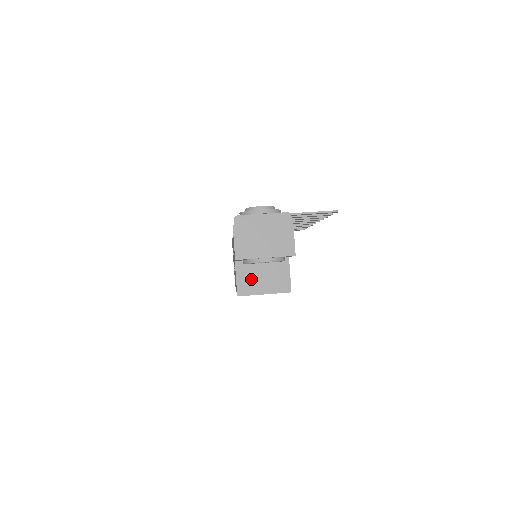
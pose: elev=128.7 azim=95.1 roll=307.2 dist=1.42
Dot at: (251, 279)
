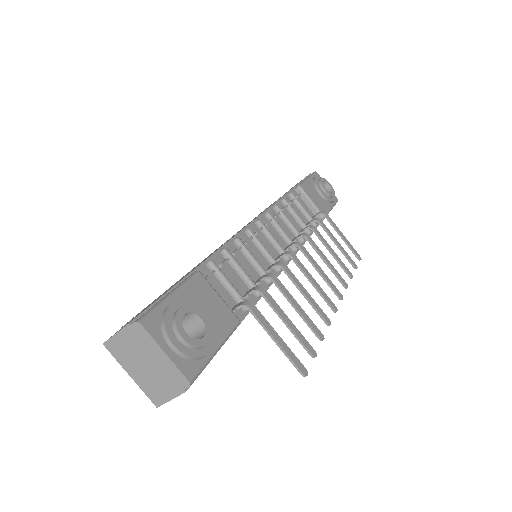
Dot at: occluded
